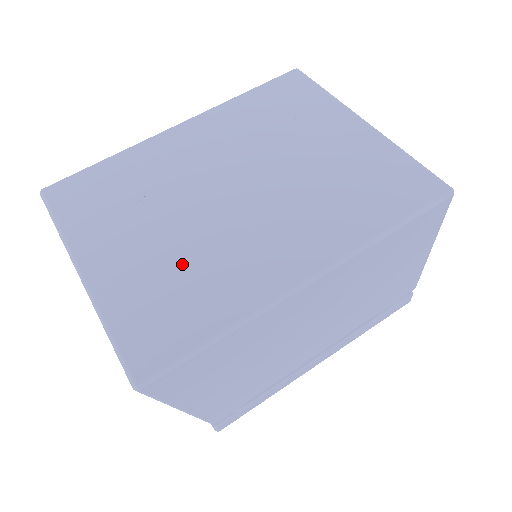
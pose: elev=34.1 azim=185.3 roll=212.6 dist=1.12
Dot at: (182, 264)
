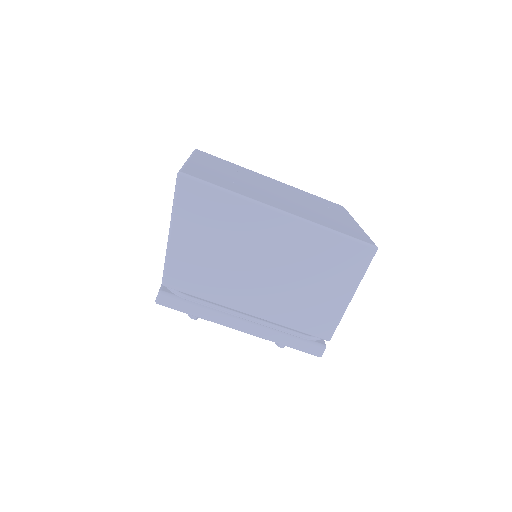
Dot at: (232, 180)
